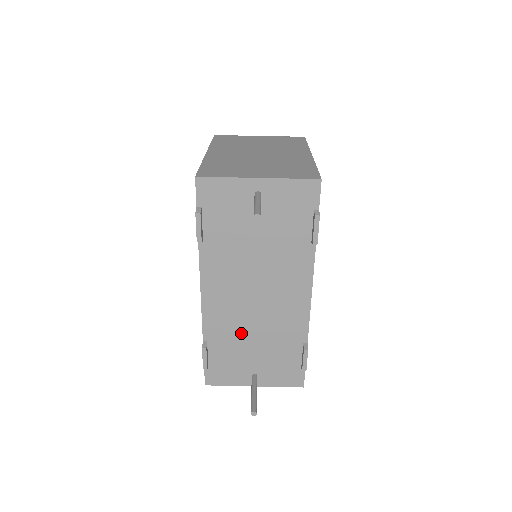
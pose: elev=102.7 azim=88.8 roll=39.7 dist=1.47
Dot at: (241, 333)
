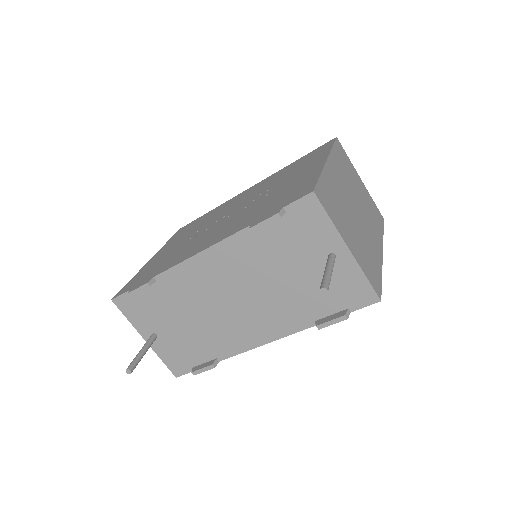
Dot at: (187, 305)
